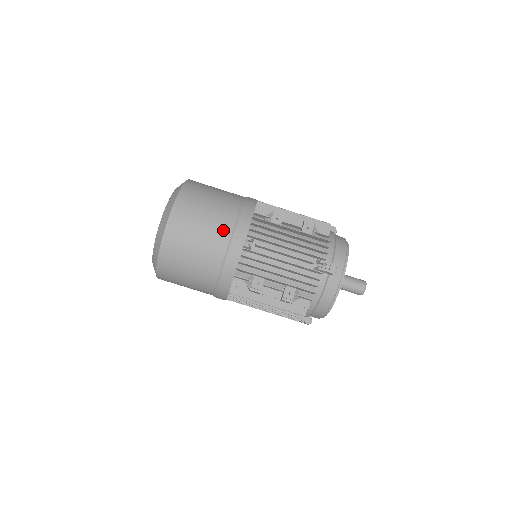
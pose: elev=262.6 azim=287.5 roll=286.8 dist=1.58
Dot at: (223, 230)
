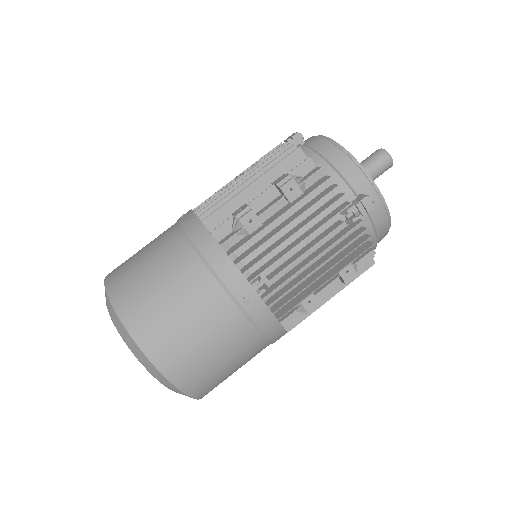
Dot at: (222, 310)
